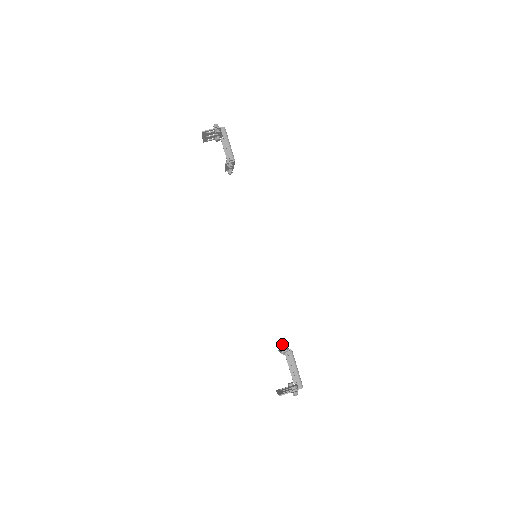
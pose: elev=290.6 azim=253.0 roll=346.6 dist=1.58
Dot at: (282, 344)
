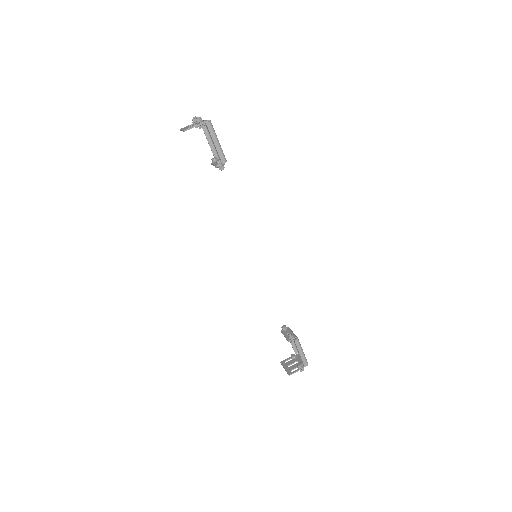
Dot at: (284, 327)
